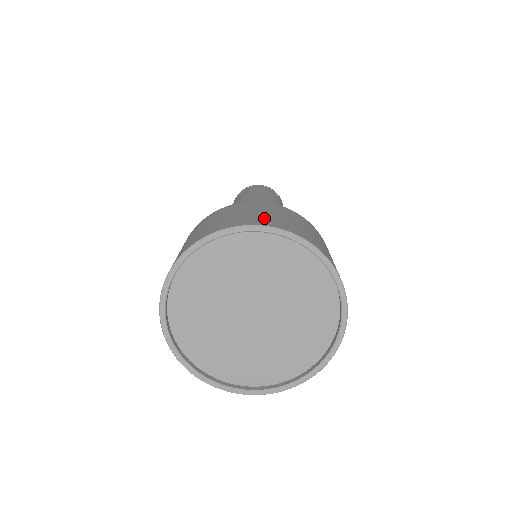
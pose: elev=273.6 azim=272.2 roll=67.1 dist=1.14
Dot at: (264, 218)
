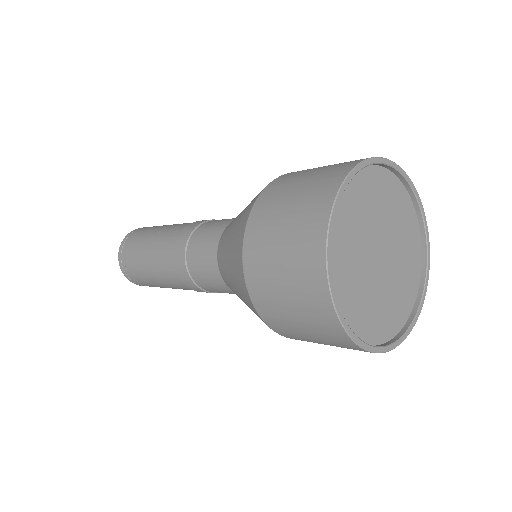
Dot at: (332, 169)
